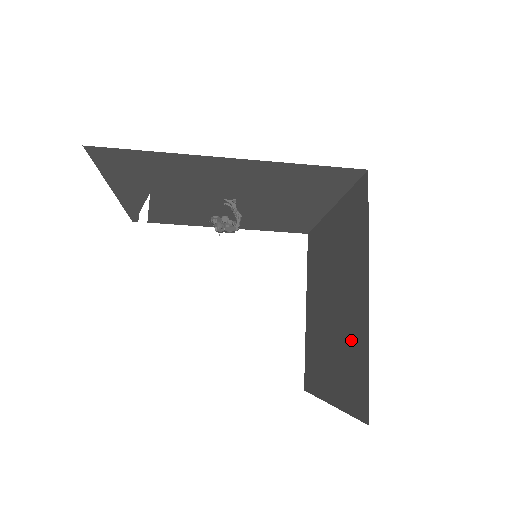
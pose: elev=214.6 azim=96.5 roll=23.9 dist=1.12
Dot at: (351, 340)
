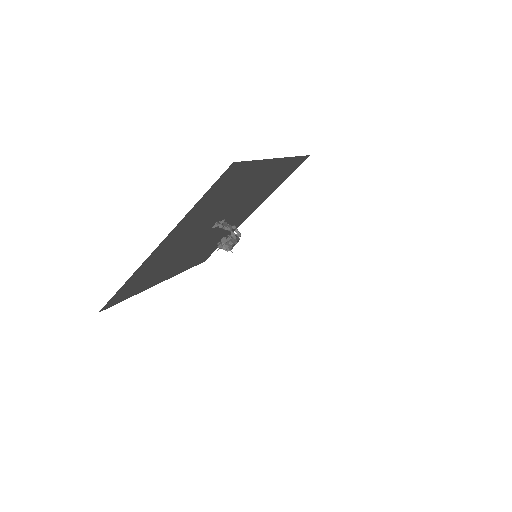
Dot at: occluded
